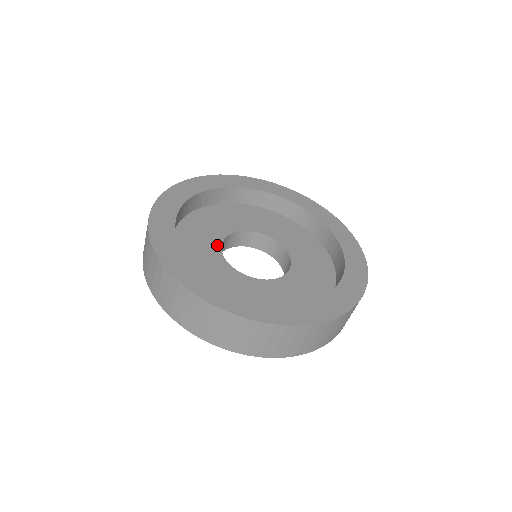
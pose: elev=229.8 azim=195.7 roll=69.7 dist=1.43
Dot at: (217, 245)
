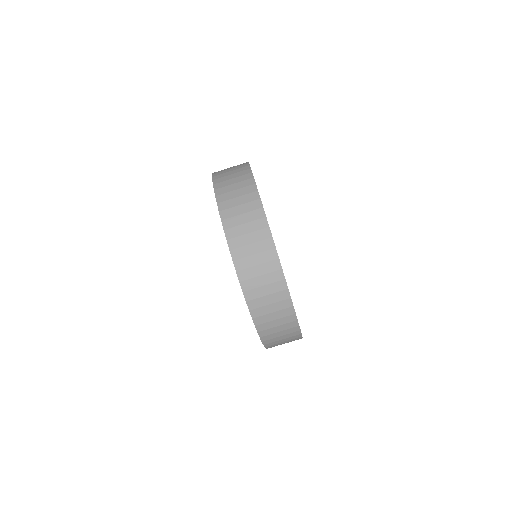
Dot at: occluded
